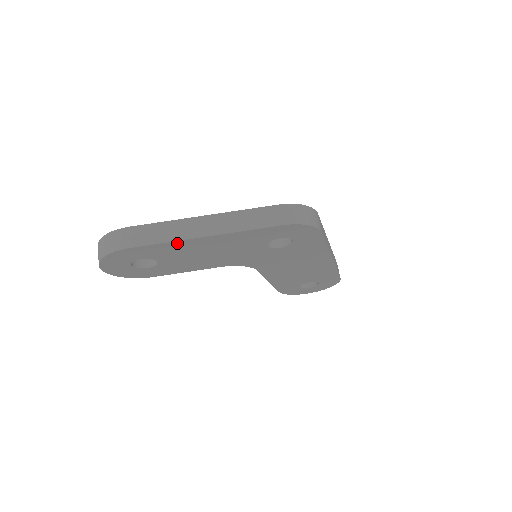
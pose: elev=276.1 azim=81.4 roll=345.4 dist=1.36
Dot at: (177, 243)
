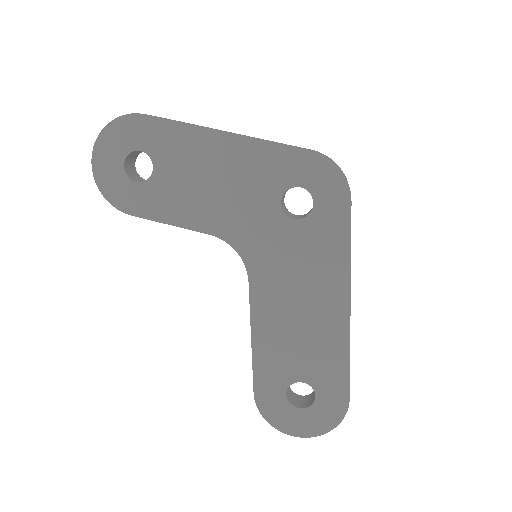
Dot at: (191, 131)
